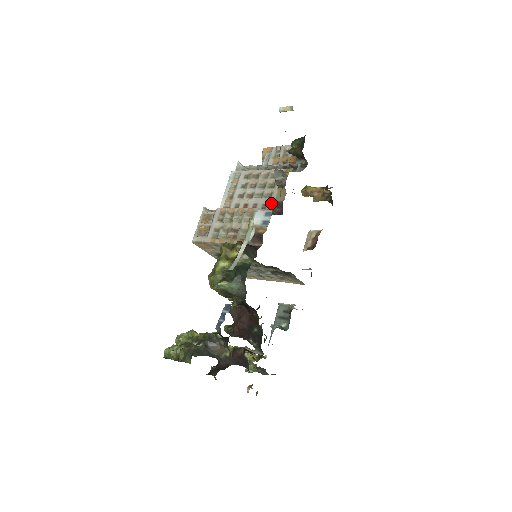
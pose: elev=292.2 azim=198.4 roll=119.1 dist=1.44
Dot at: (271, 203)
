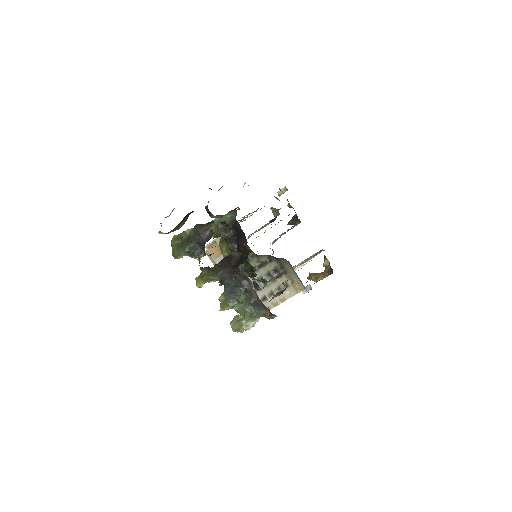
Dot at: occluded
